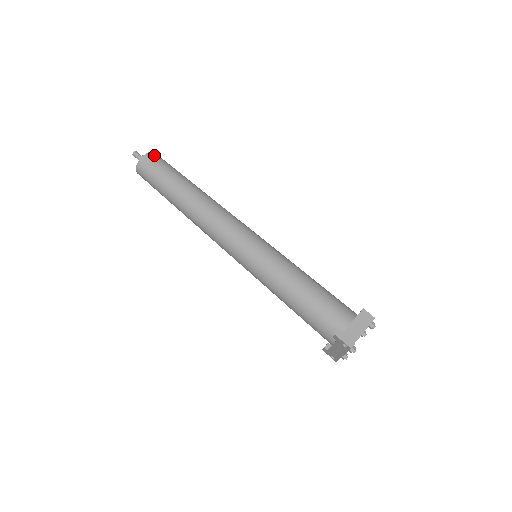
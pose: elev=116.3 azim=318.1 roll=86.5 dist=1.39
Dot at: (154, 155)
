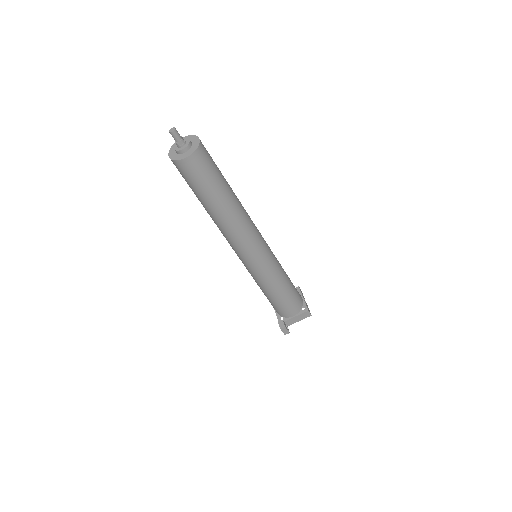
Dot at: (198, 157)
